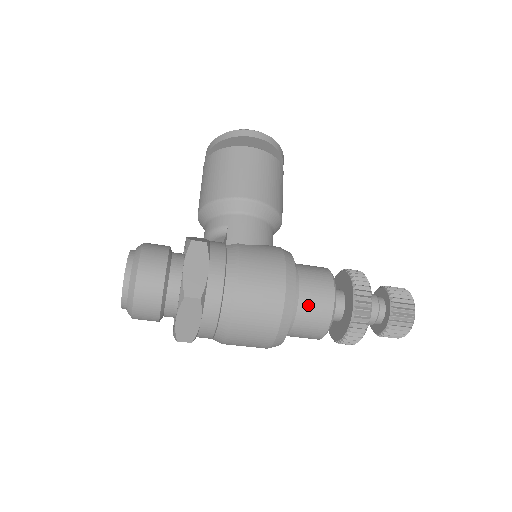
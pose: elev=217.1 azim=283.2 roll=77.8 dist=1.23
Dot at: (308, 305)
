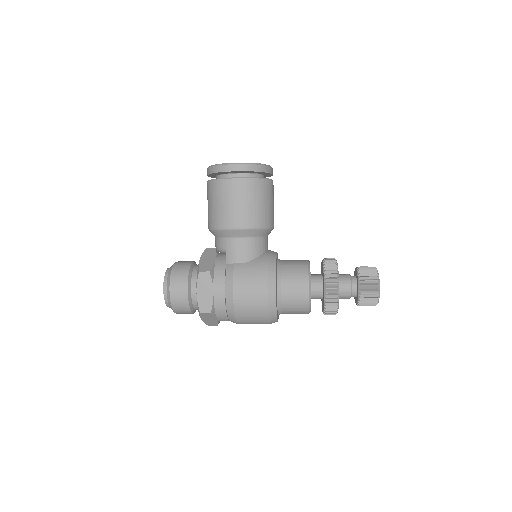
Dot at: (289, 302)
